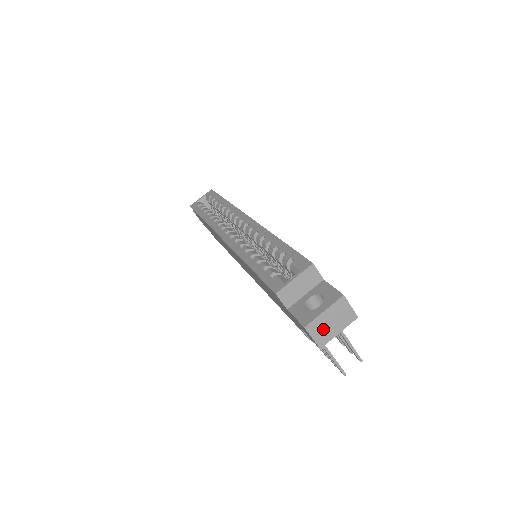
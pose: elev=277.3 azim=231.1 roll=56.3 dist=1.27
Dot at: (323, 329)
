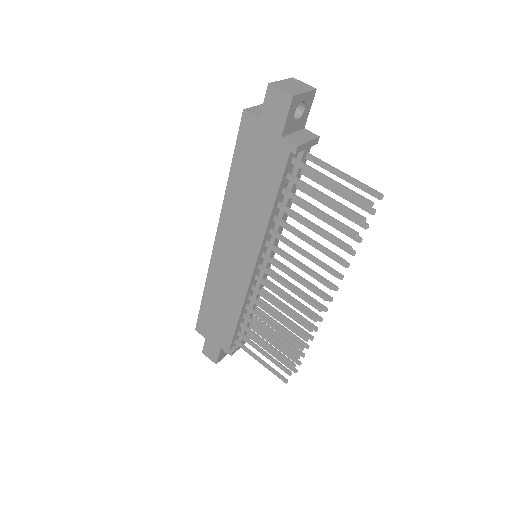
Dot at: (287, 88)
